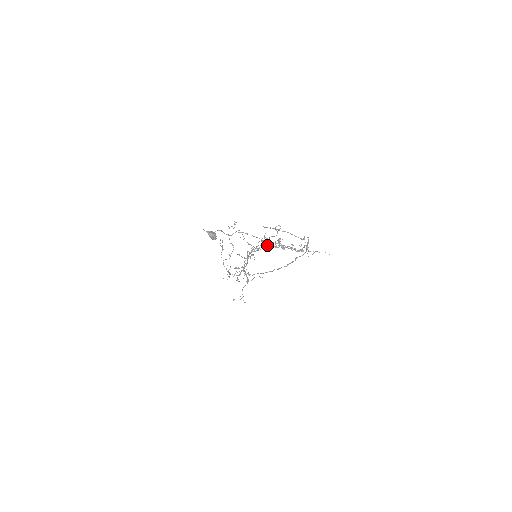
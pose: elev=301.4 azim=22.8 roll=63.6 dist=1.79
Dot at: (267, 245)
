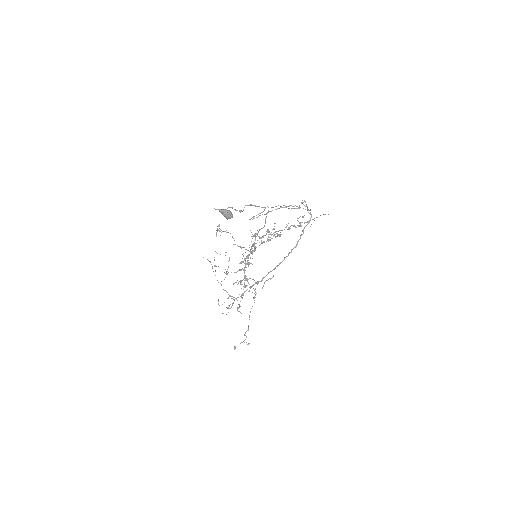
Dot at: occluded
